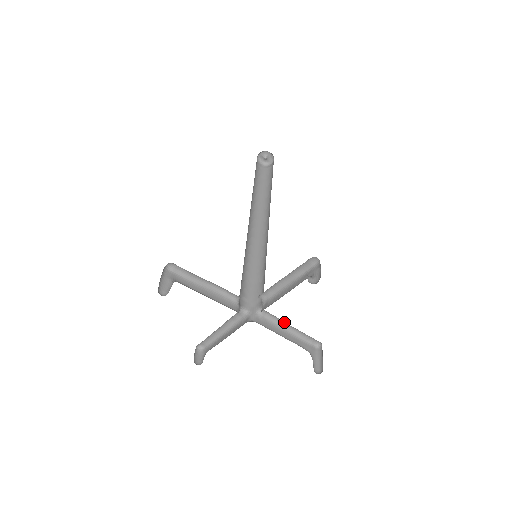
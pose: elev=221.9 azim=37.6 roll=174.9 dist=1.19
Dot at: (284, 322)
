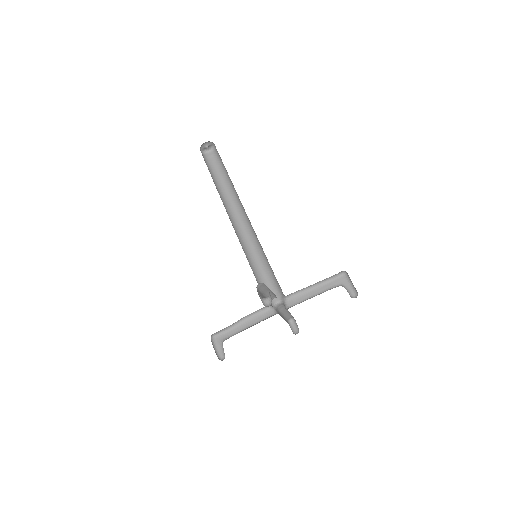
Dot at: (306, 287)
